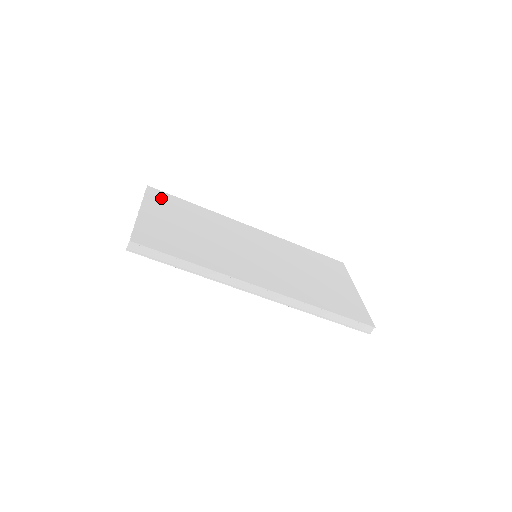
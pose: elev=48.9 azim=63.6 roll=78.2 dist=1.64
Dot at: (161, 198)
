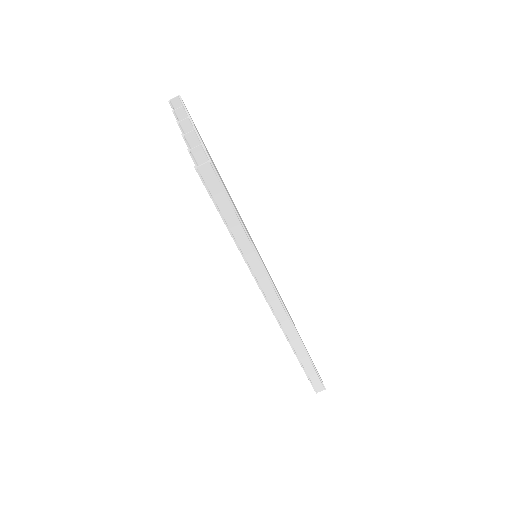
Dot at: occluded
